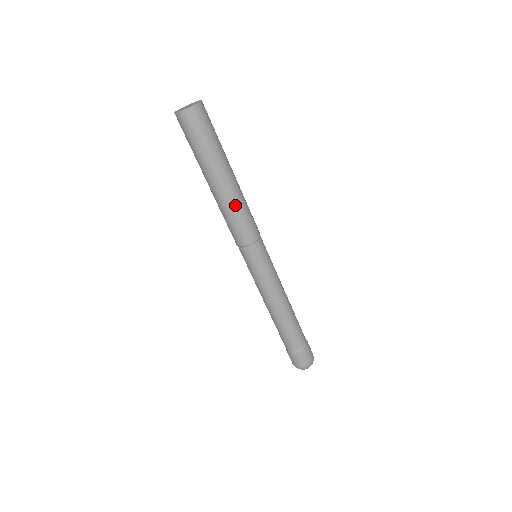
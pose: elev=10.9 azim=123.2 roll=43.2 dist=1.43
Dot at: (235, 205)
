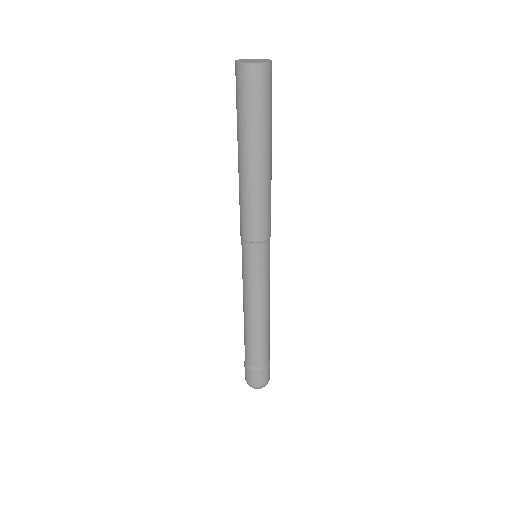
Dot at: (266, 193)
